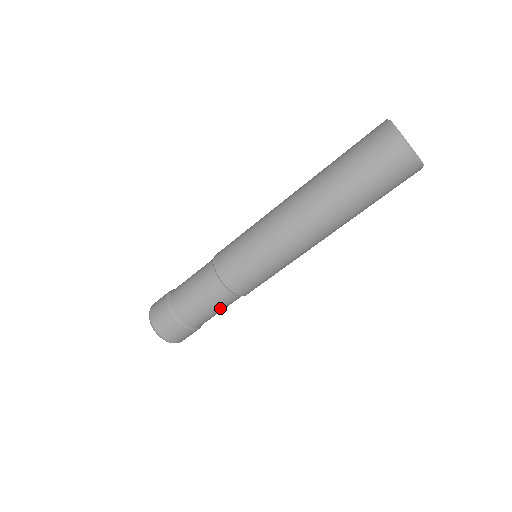
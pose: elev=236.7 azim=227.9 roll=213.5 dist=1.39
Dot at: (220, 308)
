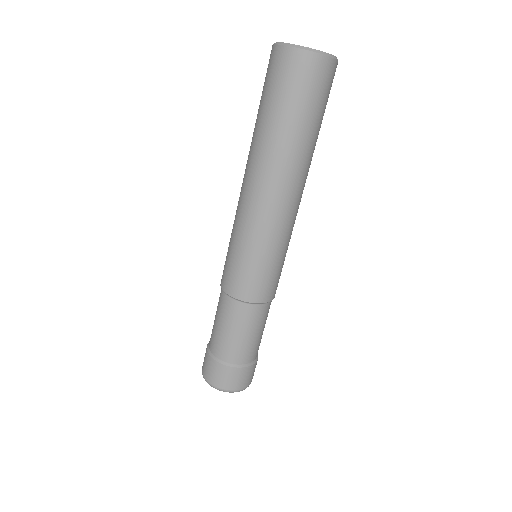
Dot at: (263, 325)
